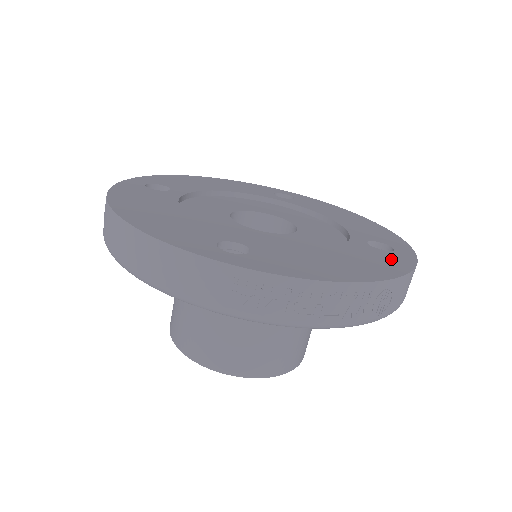
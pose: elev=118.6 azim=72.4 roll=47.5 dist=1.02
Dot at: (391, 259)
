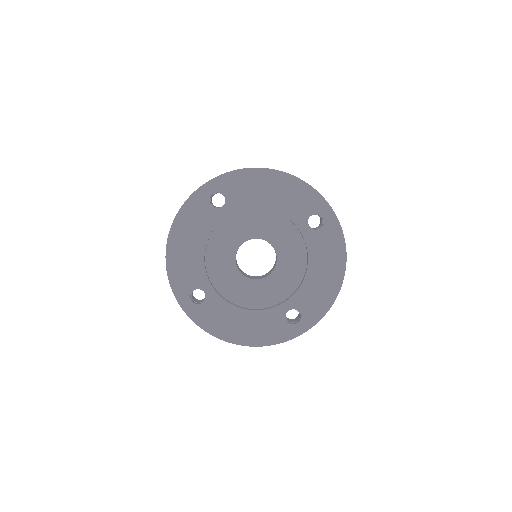
Dot at: (331, 238)
